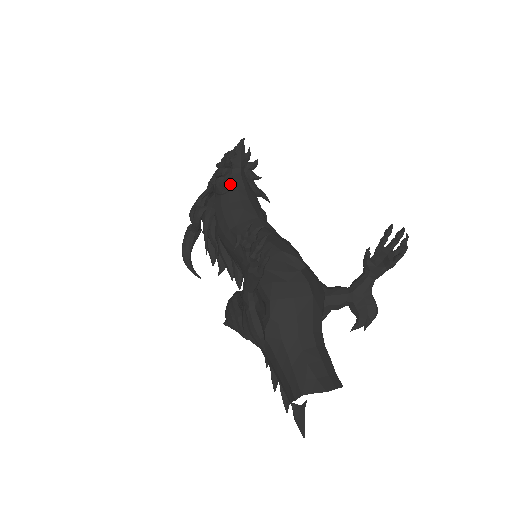
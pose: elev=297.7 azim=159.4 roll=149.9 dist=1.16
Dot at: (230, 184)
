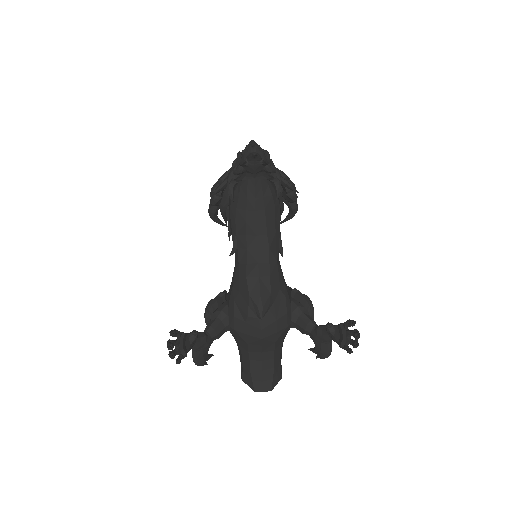
Dot at: (242, 187)
